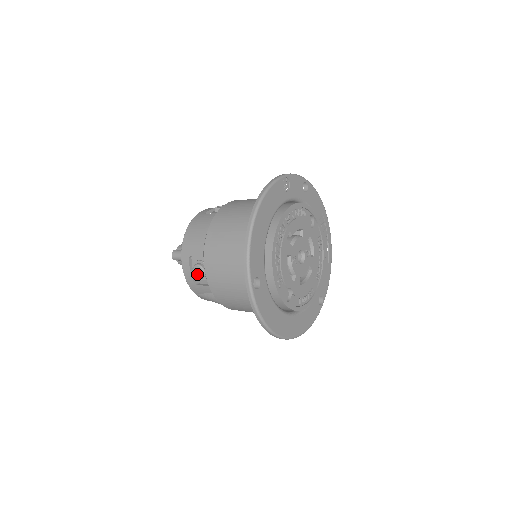
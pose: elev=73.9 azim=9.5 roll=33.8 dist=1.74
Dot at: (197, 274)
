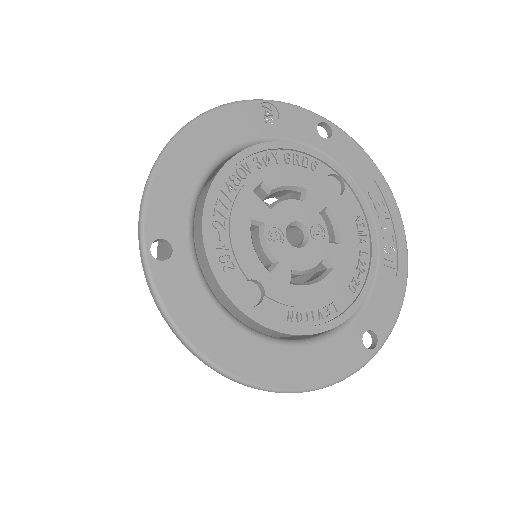
Dot at: occluded
